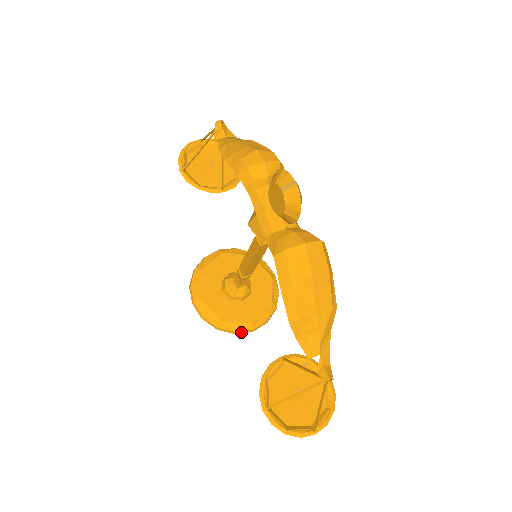
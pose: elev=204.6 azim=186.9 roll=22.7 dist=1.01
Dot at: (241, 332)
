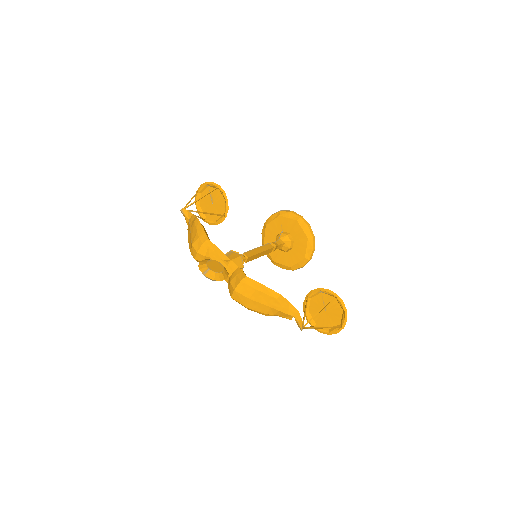
Dot at: occluded
